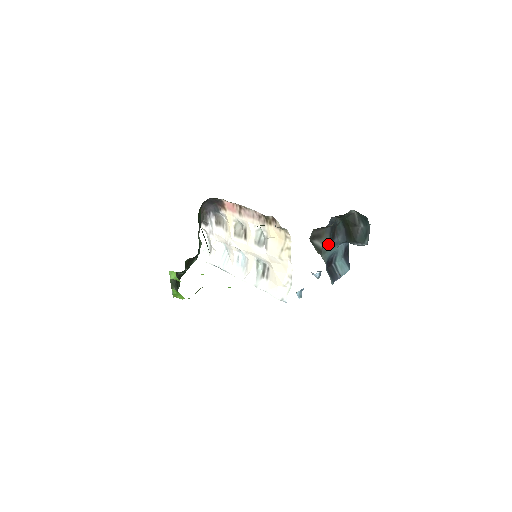
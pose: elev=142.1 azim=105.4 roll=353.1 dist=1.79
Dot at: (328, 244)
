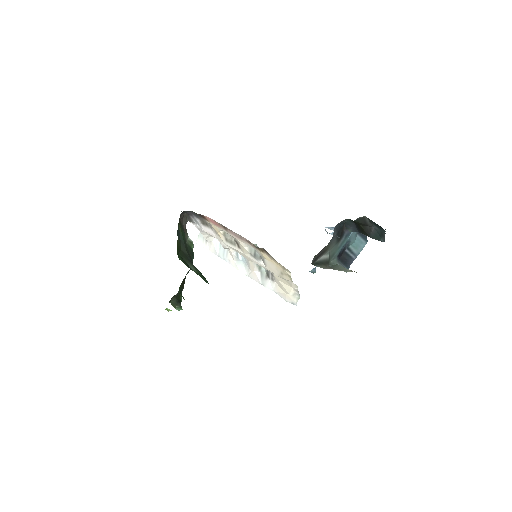
Dot at: (336, 245)
